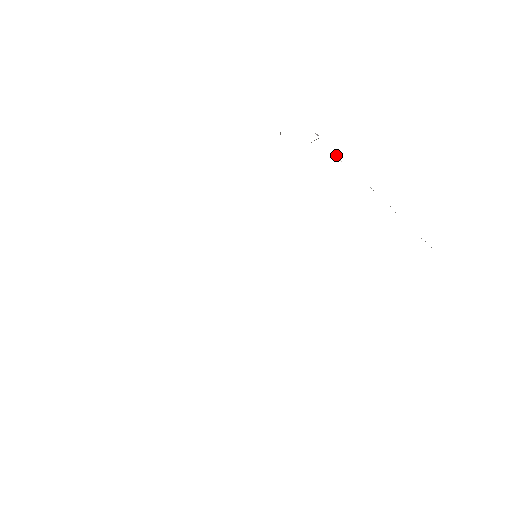
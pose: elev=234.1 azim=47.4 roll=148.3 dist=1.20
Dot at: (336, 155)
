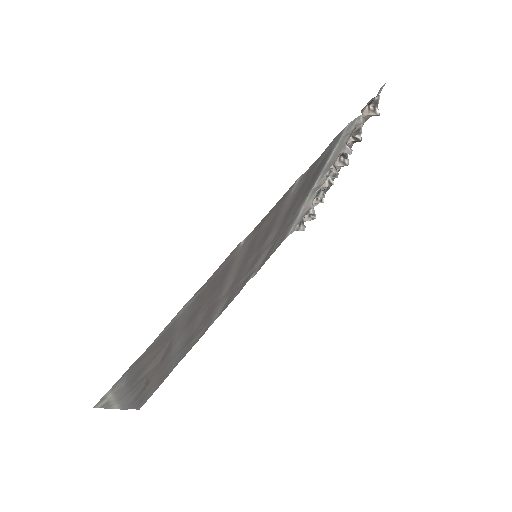
Dot at: occluded
